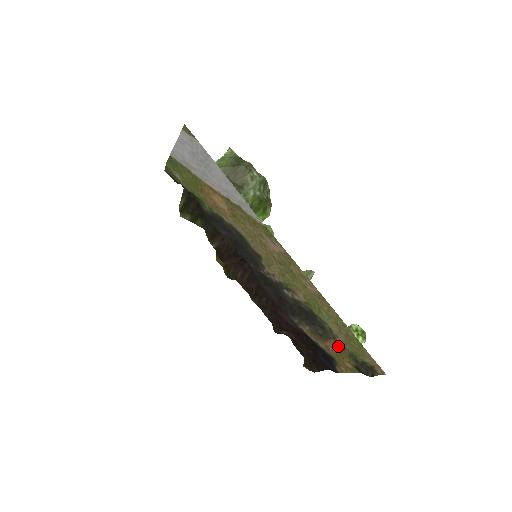
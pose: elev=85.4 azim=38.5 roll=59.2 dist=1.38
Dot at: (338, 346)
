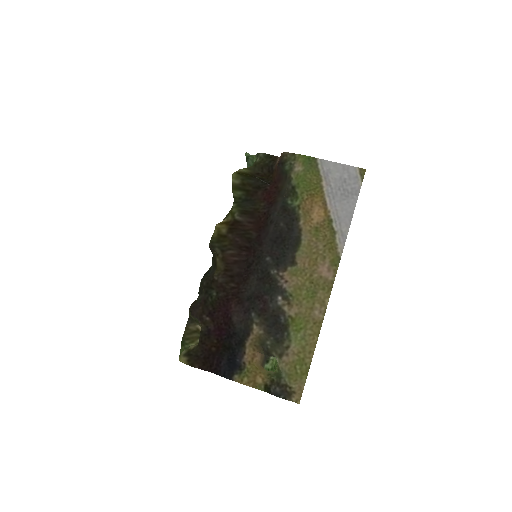
Dot at: (261, 362)
